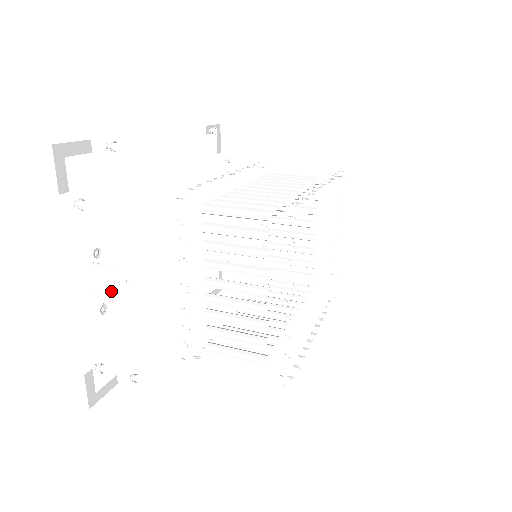
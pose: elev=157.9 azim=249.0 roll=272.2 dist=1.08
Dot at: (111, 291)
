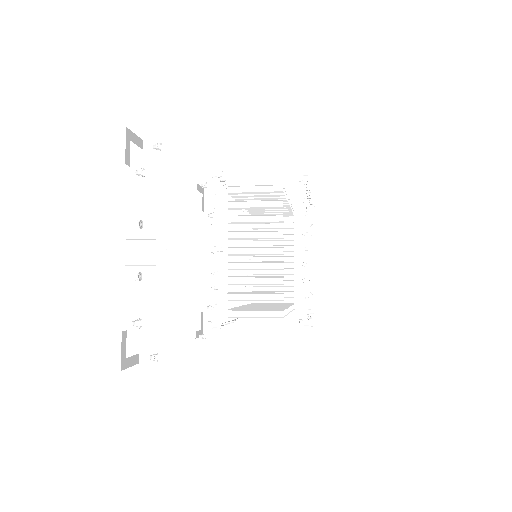
Dot at: (147, 262)
